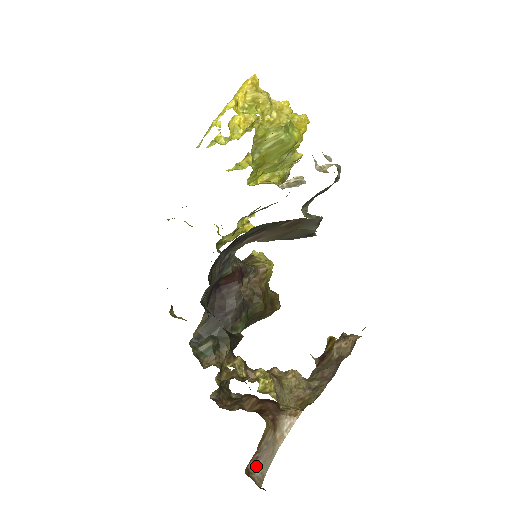
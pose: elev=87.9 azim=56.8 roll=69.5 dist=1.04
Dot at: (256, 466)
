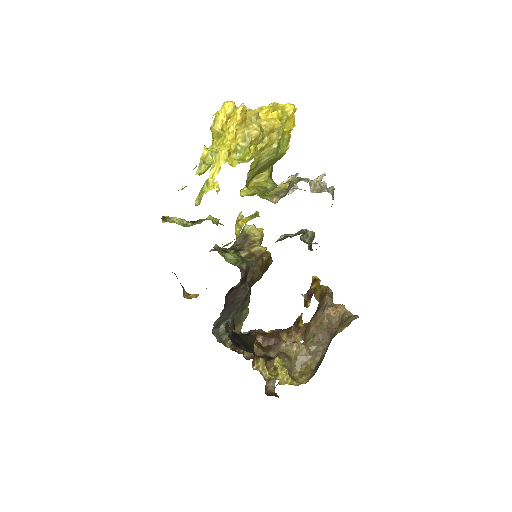
Dot at: (270, 381)
